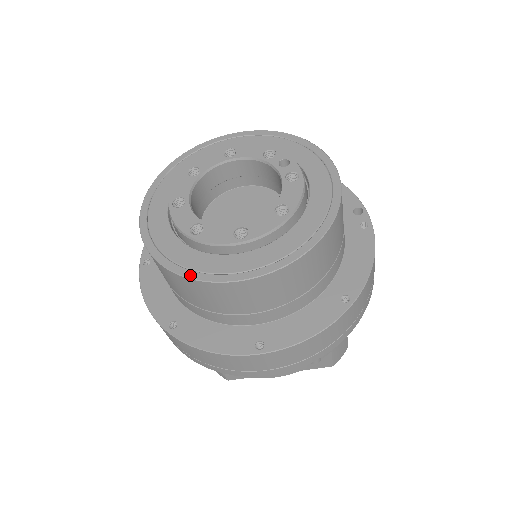
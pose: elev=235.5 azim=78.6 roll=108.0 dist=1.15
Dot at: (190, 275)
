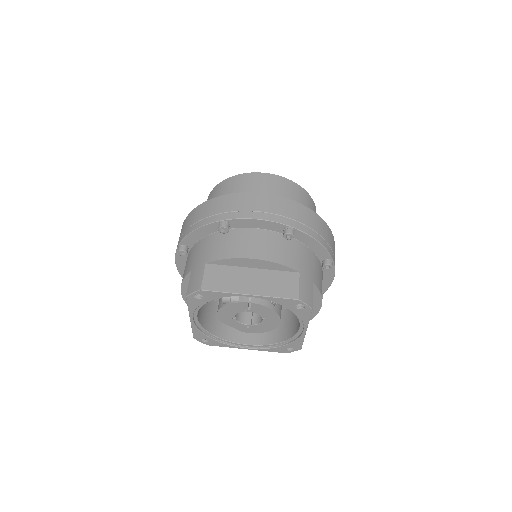
Dot at: (237, 176)
